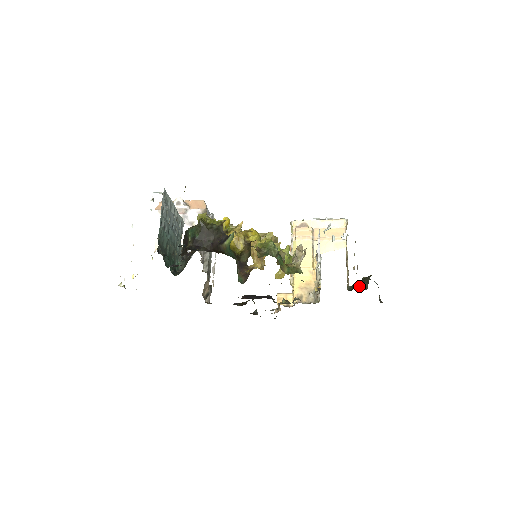
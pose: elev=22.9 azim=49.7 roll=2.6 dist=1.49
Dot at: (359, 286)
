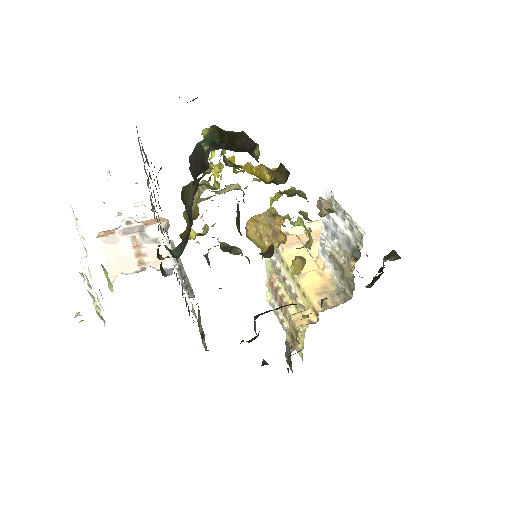
Dot at: (389, 260)
